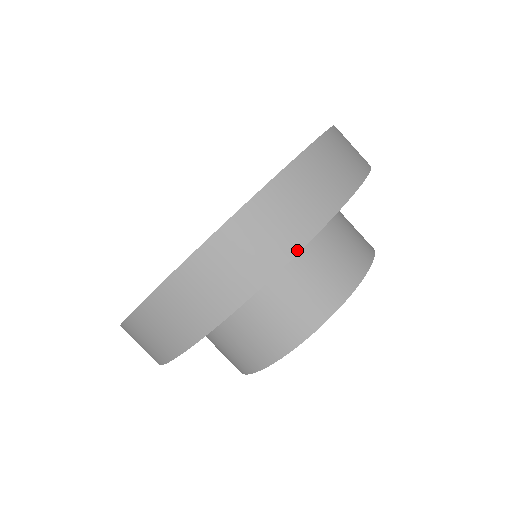
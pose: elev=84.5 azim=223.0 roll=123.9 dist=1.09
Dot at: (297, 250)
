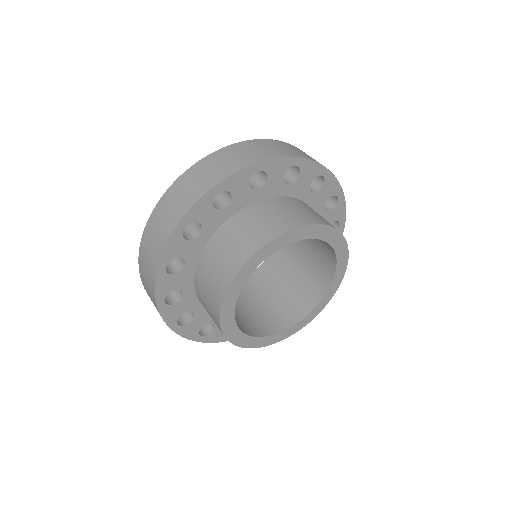
Dot at: (301, 157)
